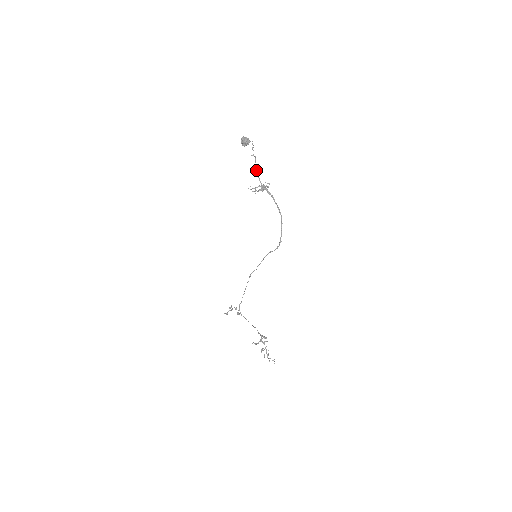
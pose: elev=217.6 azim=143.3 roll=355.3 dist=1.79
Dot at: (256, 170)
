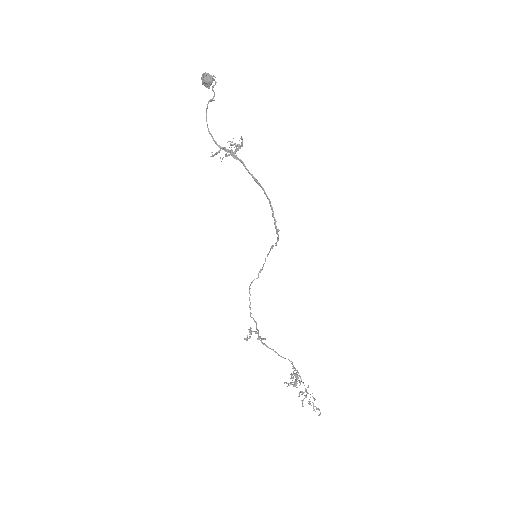
Dot at: occluded
